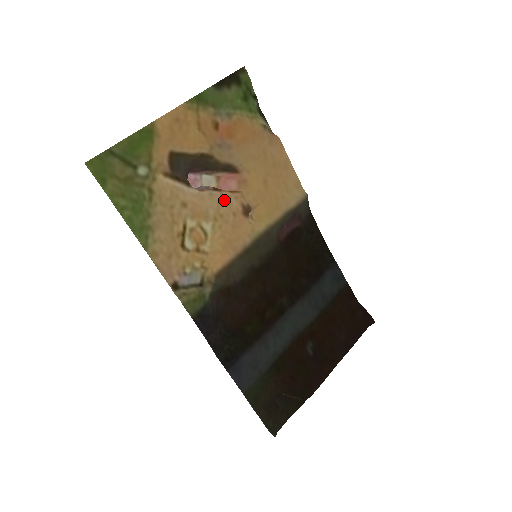
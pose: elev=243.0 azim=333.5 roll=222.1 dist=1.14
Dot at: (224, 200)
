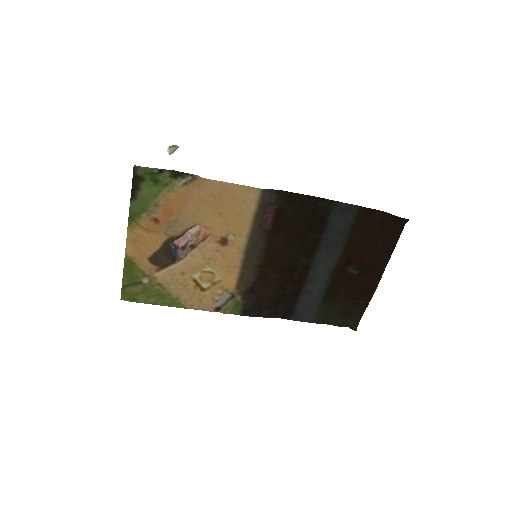
Dot at: (203, 250)
